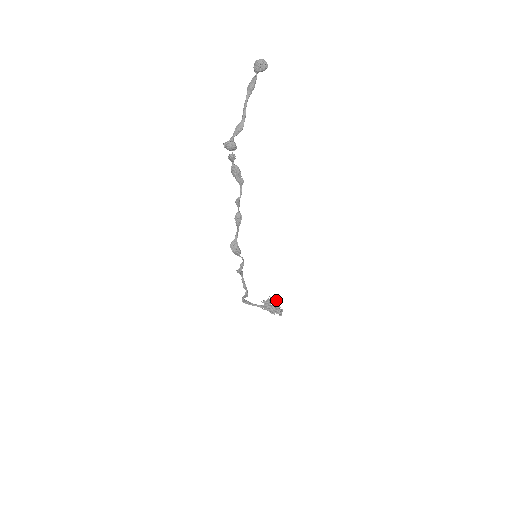
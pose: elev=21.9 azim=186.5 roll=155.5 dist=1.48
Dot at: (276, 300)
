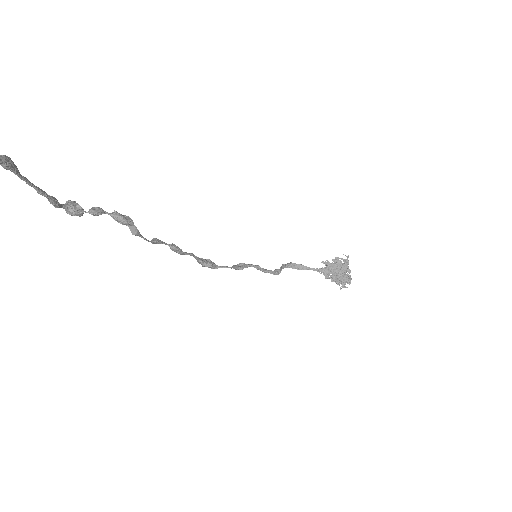
Dot at: (346, 262)
